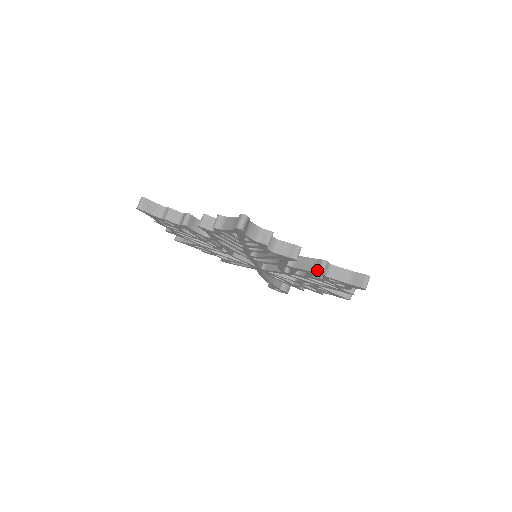
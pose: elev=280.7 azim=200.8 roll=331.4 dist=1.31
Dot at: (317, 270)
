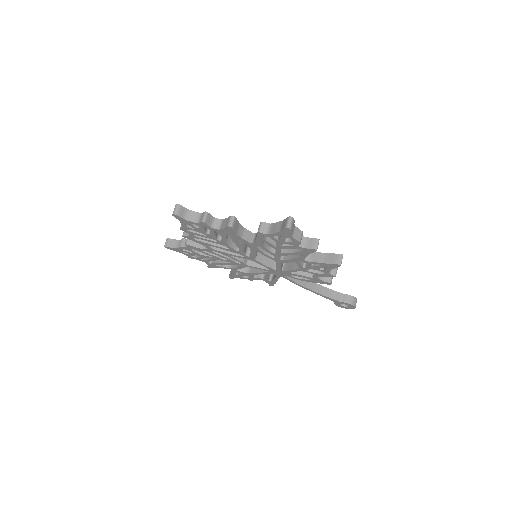
Dot at: (257, 232)
